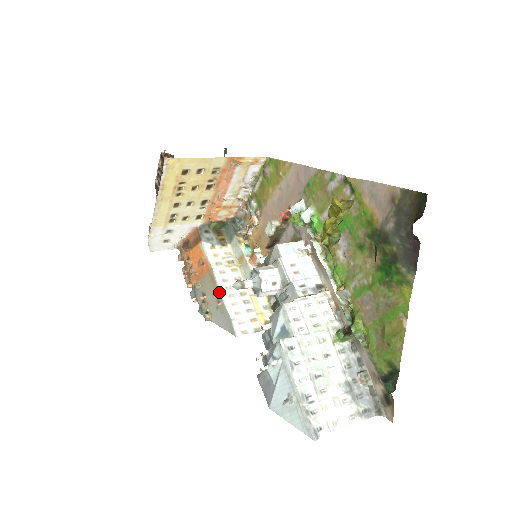
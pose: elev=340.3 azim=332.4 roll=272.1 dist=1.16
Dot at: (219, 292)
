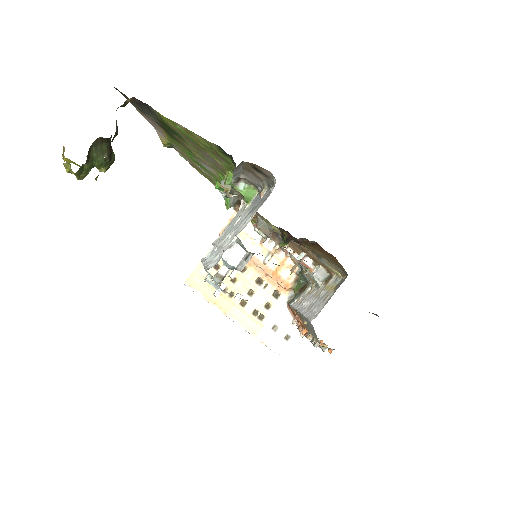
Dot at: (300, 315)
